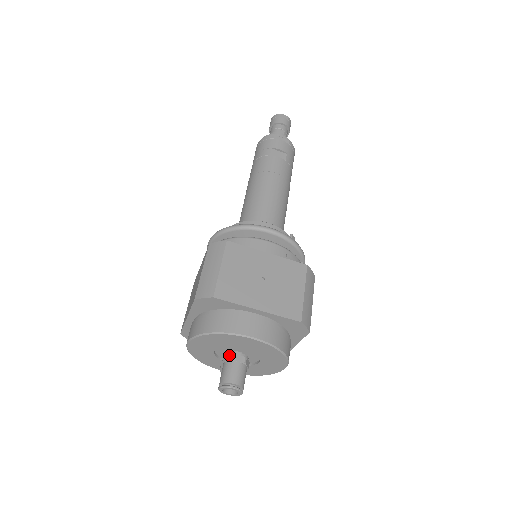
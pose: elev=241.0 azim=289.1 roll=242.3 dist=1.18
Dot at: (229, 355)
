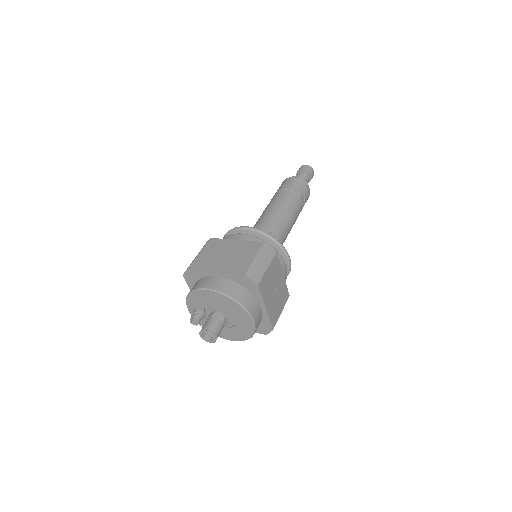
Dot at: (222, 315)
